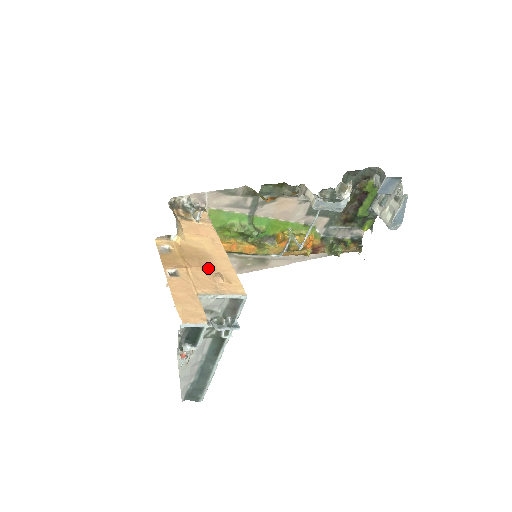
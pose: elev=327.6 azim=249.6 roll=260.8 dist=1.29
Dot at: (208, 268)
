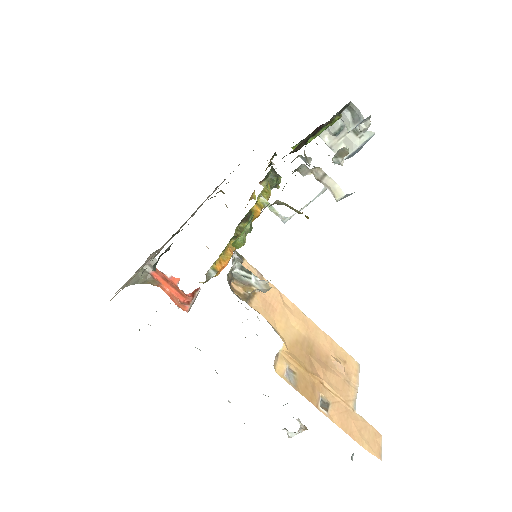
Dot at: (325, 361)
